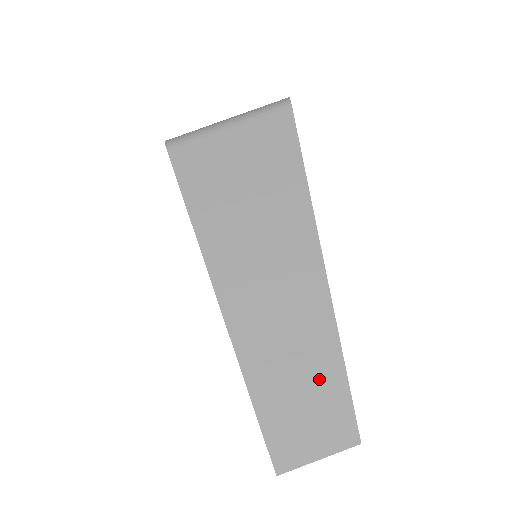
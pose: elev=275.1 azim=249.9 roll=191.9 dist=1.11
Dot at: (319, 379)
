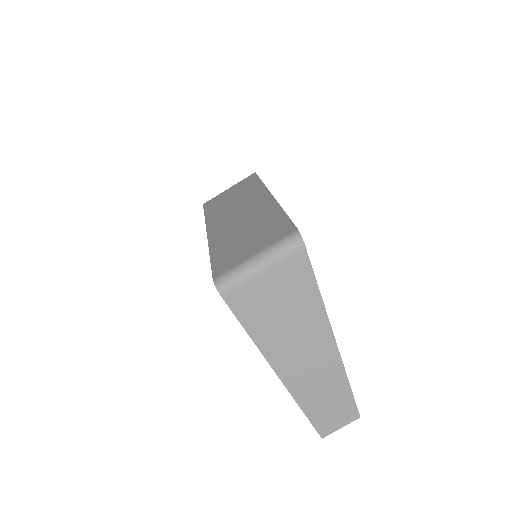
Dot at: (339, 398)
